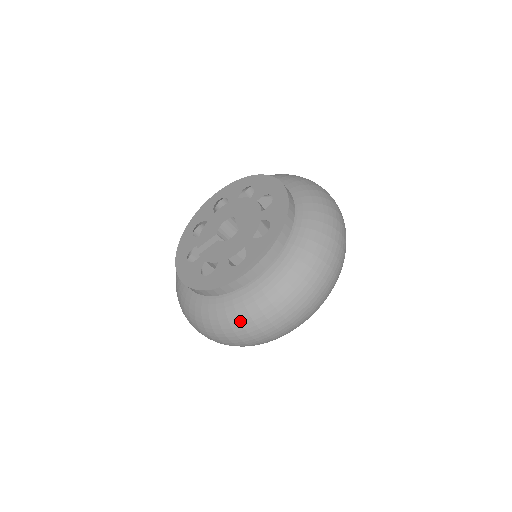
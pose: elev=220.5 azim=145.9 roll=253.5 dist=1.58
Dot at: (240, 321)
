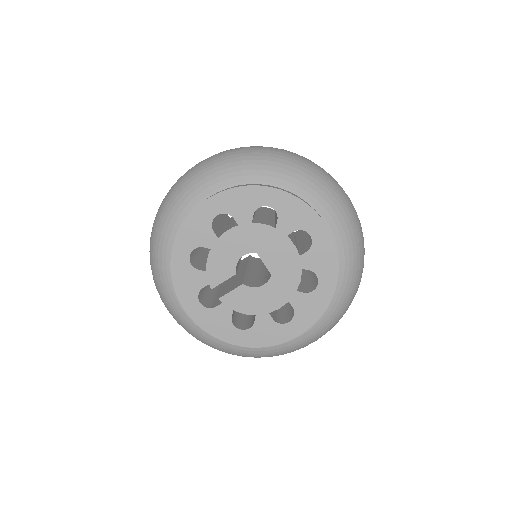
Dot at: occluded
